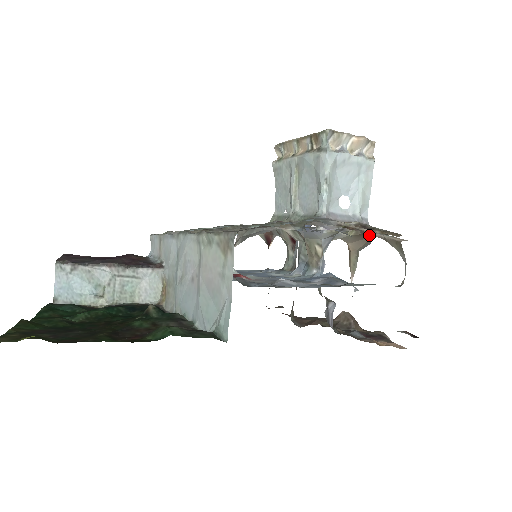
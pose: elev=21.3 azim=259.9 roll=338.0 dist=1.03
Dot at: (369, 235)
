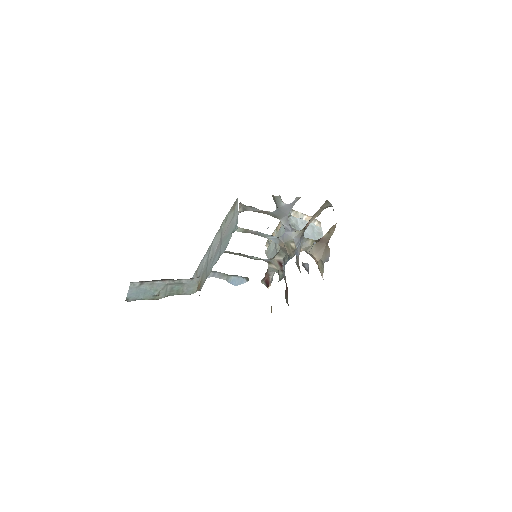
Dot at: (323, 243)
